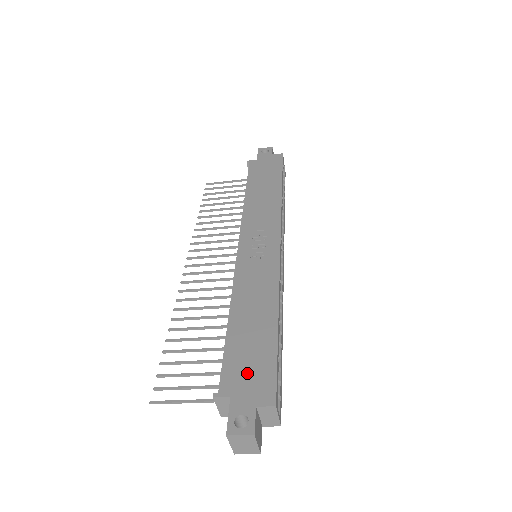
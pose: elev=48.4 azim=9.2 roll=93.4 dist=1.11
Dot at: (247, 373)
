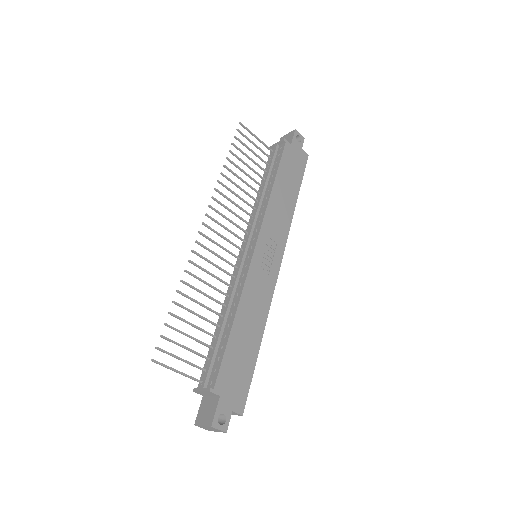
Dot at: (234, 381)
